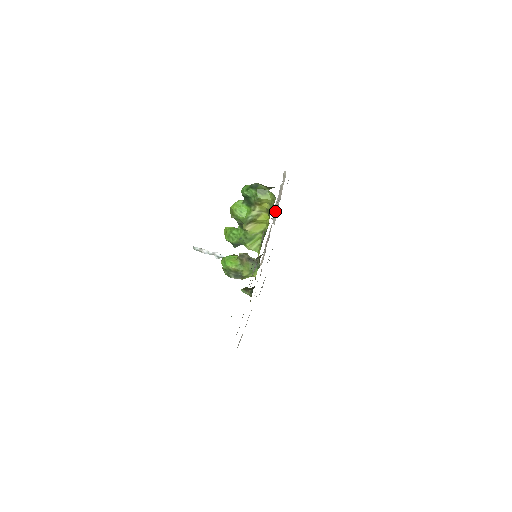
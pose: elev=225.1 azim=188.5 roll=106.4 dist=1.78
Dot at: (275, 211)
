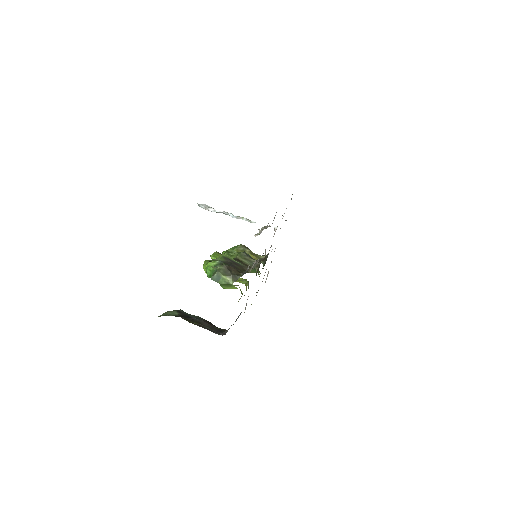
Dot at: occluded
